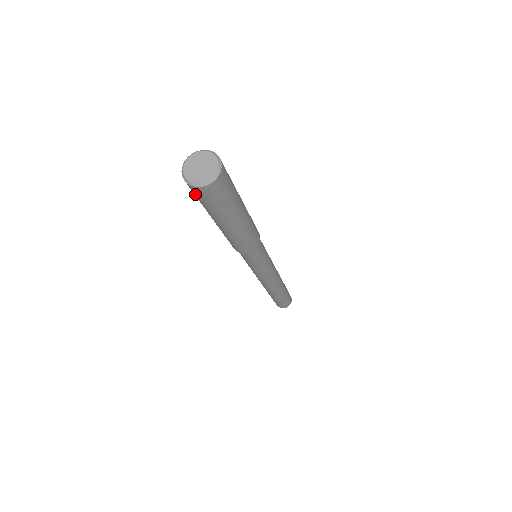
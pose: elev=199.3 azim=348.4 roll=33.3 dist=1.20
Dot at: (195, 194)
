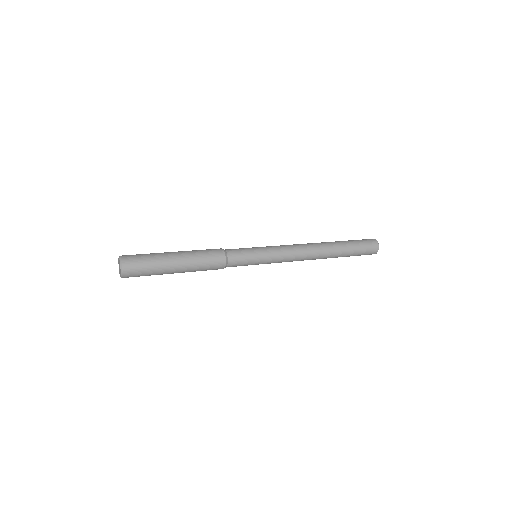
Dot at: occluded
